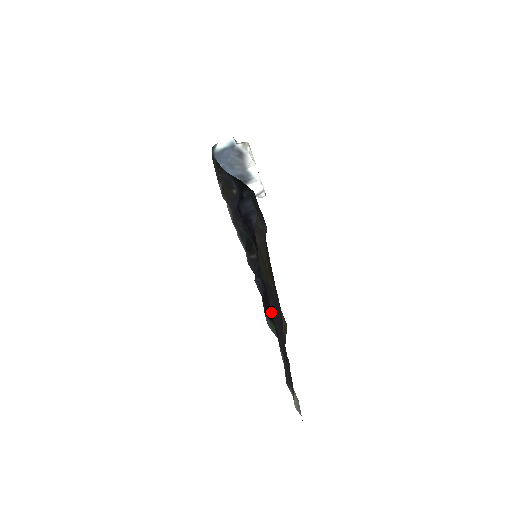
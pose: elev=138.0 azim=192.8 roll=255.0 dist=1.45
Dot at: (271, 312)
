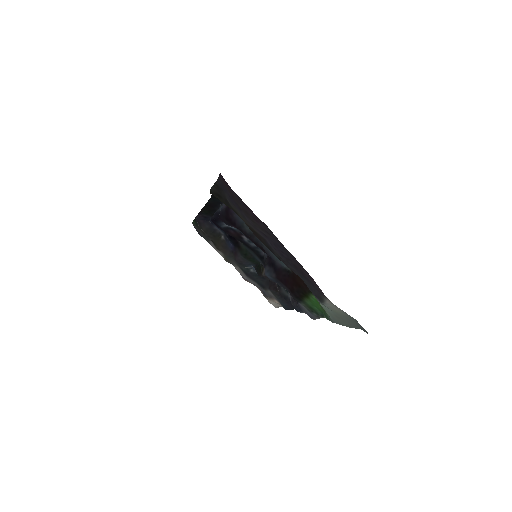
Dot at: (241, 218)
